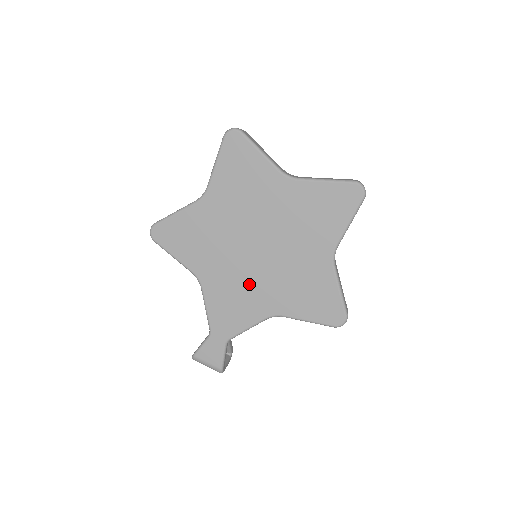
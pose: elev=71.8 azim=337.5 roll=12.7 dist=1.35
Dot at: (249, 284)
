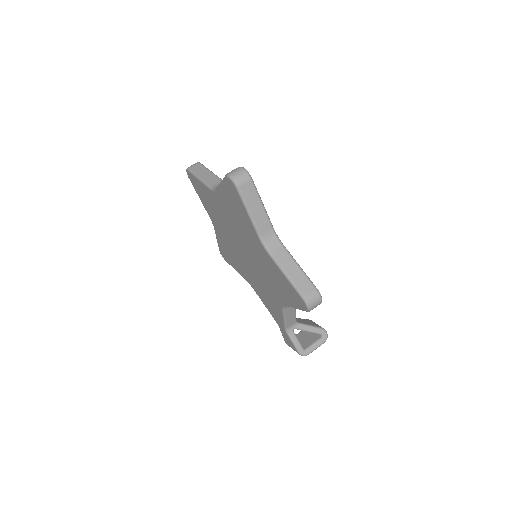
Dot at: (260, 282)
